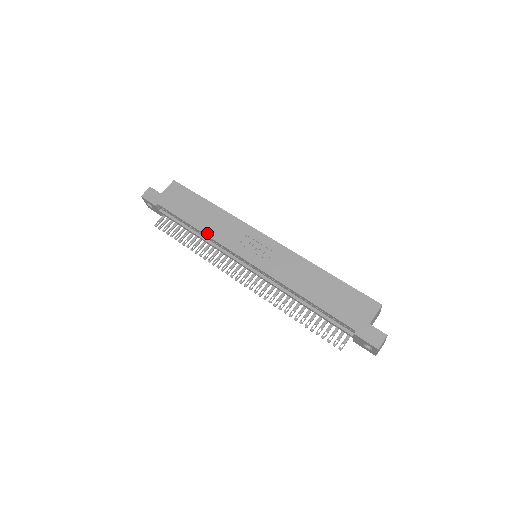
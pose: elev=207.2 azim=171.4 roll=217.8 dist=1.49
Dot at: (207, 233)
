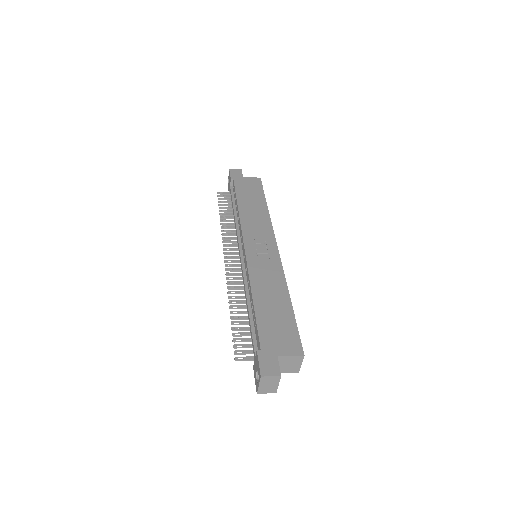
Dot at: (241, 214)
